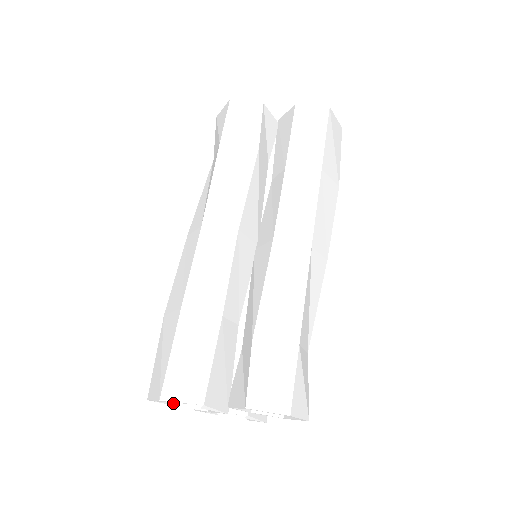
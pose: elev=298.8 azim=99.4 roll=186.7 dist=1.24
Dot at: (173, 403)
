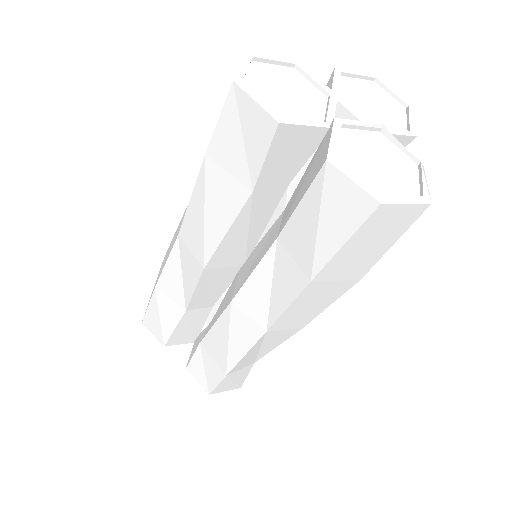
Dot at: occluded
